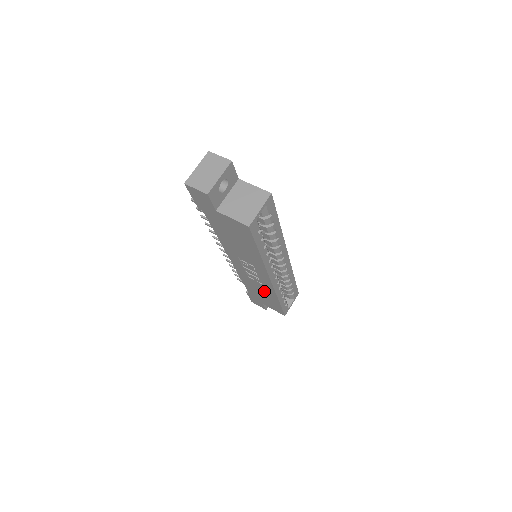
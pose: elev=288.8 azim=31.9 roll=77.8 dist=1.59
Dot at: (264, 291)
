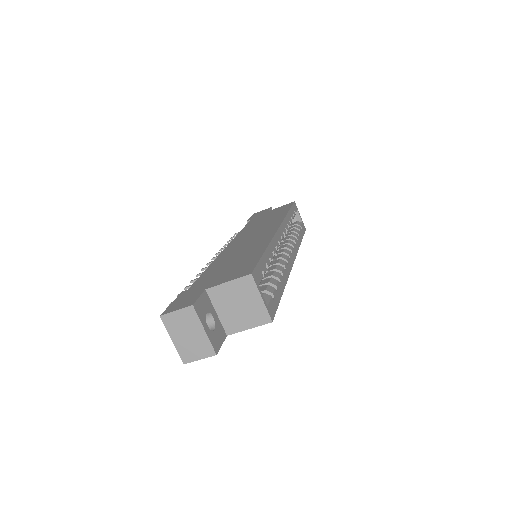
Dot at: occluded
